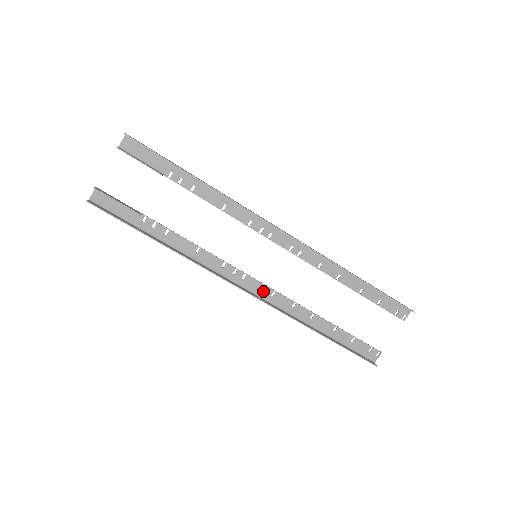
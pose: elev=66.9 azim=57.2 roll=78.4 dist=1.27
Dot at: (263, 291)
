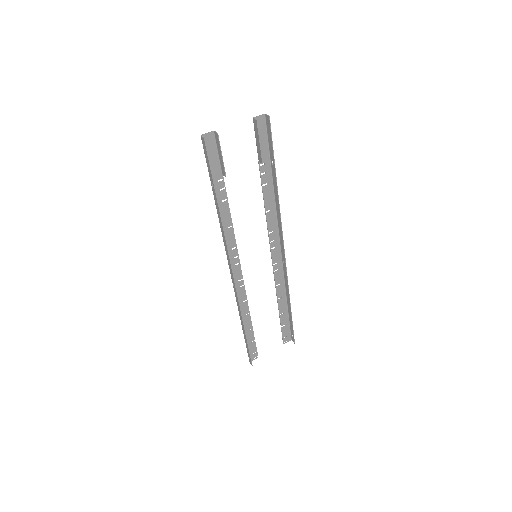
Dot at: (238, 281)
